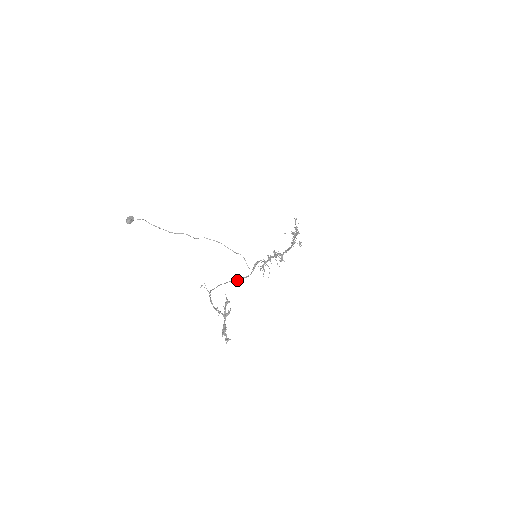
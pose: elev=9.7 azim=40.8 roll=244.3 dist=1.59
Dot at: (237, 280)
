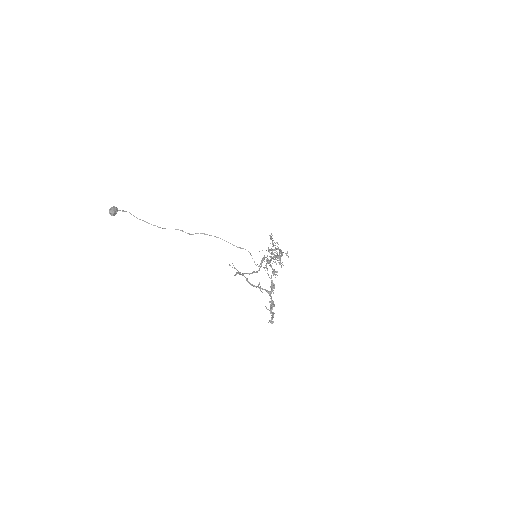
Dot at: (249, 273)
